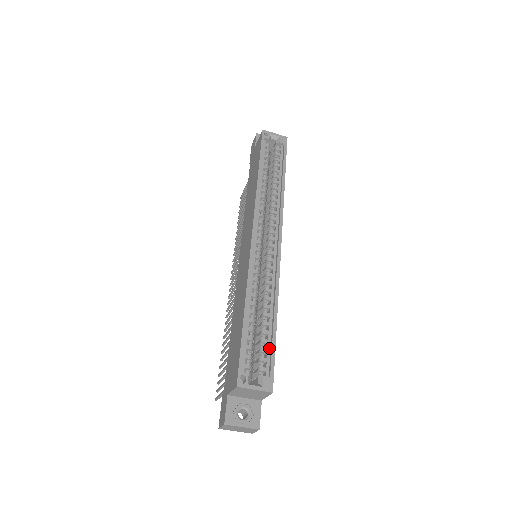
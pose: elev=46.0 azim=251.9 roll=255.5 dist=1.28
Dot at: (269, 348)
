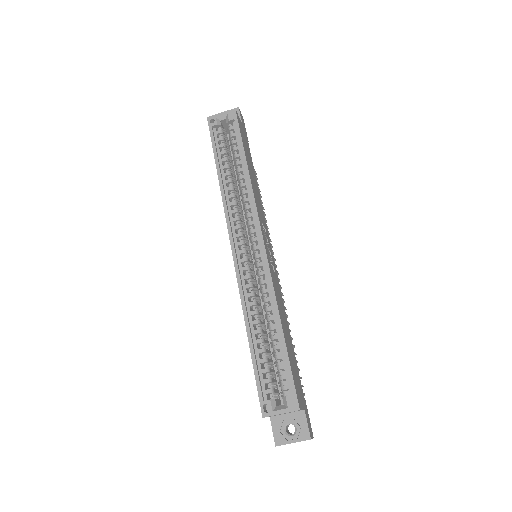
Dot at: (285, 363)
